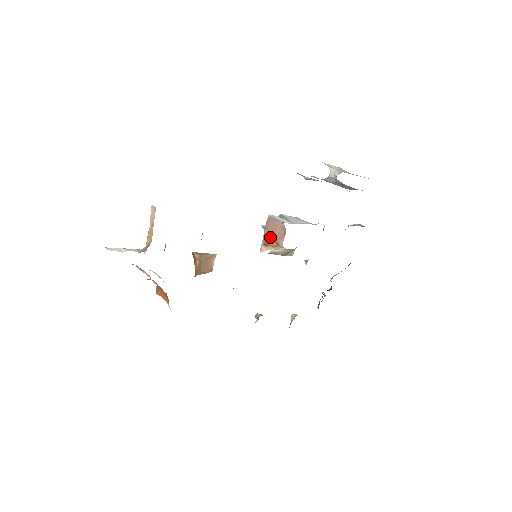
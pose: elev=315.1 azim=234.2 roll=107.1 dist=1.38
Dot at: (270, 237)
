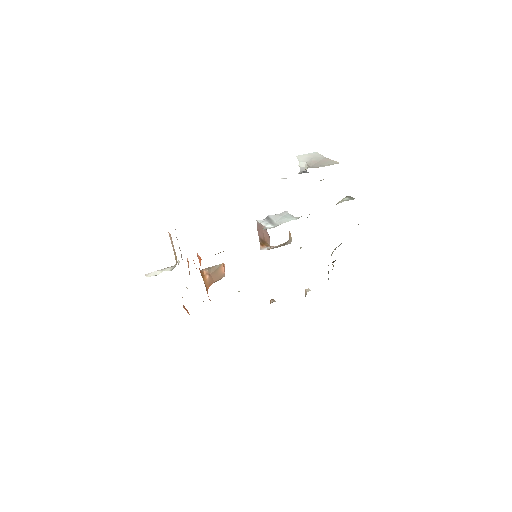
Dot at: (262, 239)
